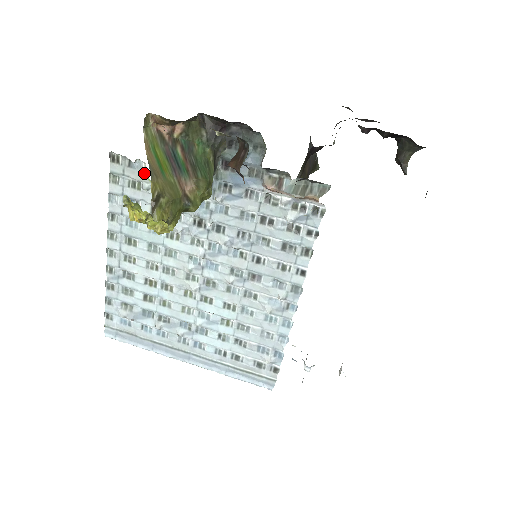
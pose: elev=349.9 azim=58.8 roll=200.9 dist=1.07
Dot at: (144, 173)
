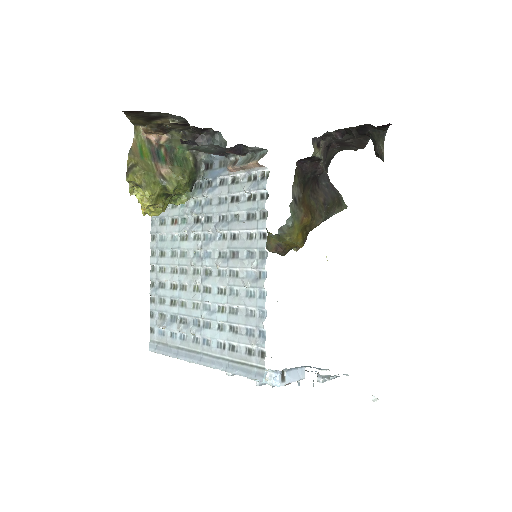
Dot at: occluded
